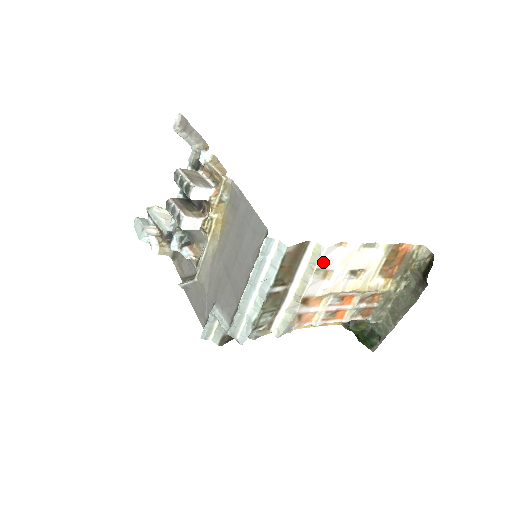
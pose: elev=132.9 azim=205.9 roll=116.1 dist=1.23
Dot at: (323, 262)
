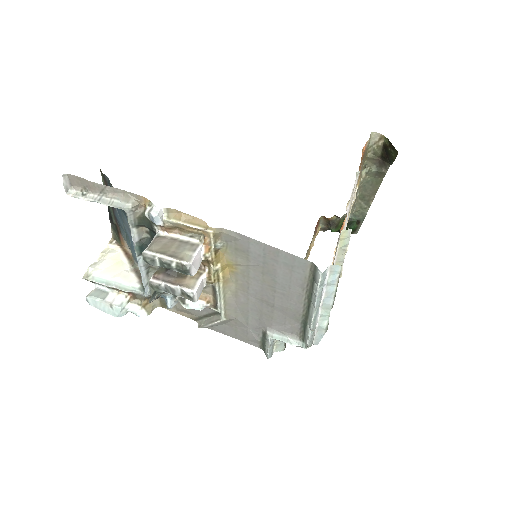
Dot at: occluded
